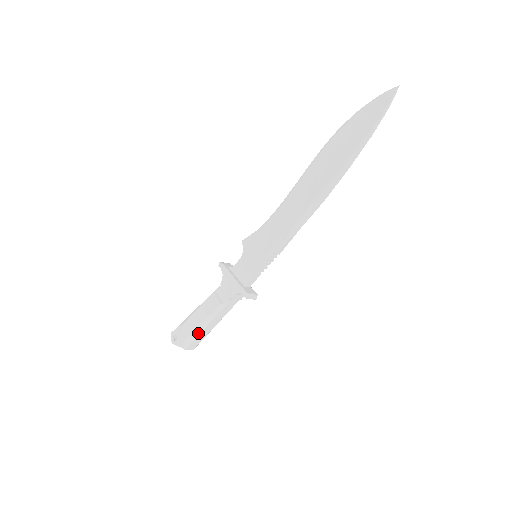
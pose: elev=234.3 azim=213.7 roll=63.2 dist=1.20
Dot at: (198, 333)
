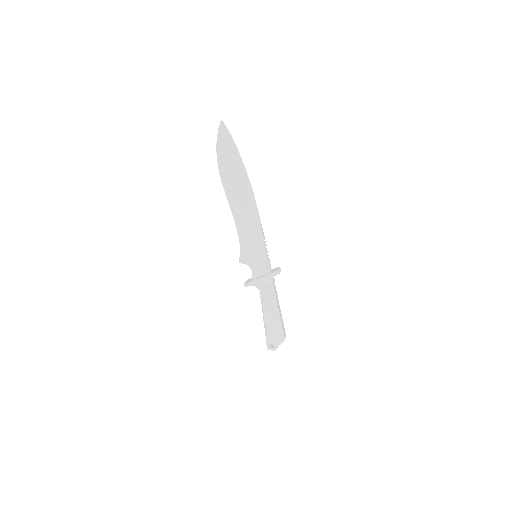
Dot at: (280, 323)
